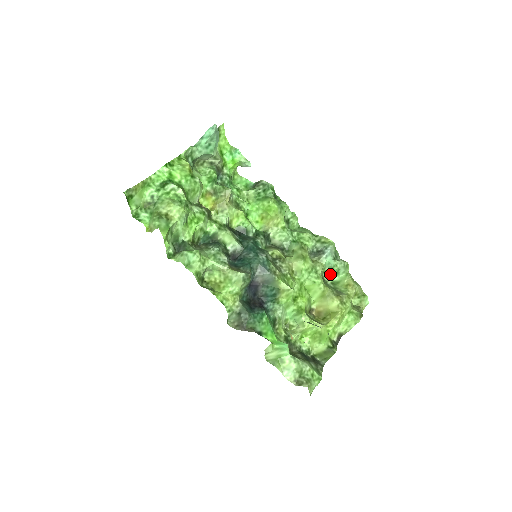
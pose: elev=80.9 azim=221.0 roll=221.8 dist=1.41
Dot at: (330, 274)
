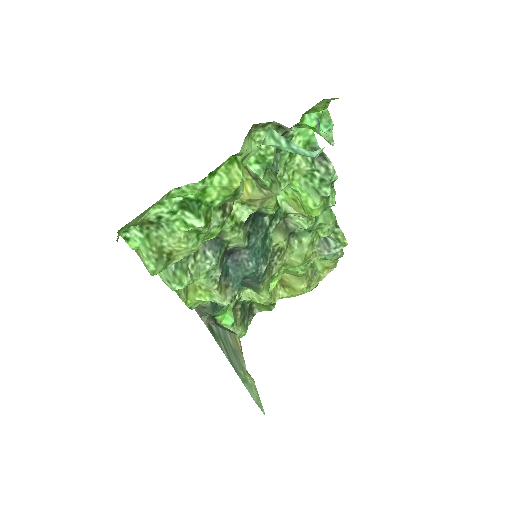
Dot at: occluded
